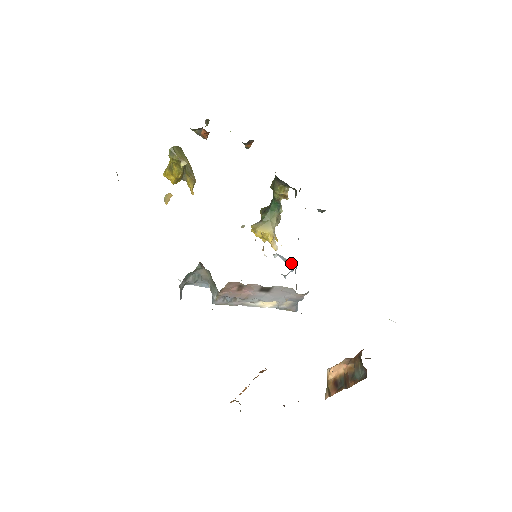
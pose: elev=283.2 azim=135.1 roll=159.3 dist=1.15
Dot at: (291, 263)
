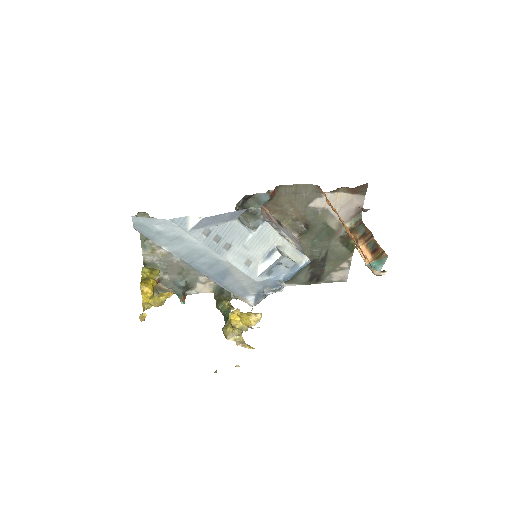
Dot at: (277, 289)
